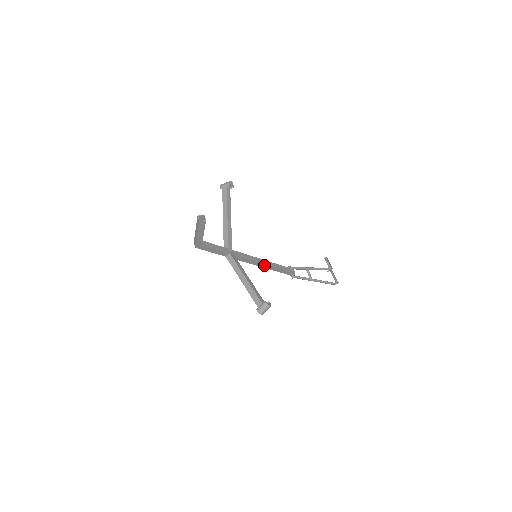
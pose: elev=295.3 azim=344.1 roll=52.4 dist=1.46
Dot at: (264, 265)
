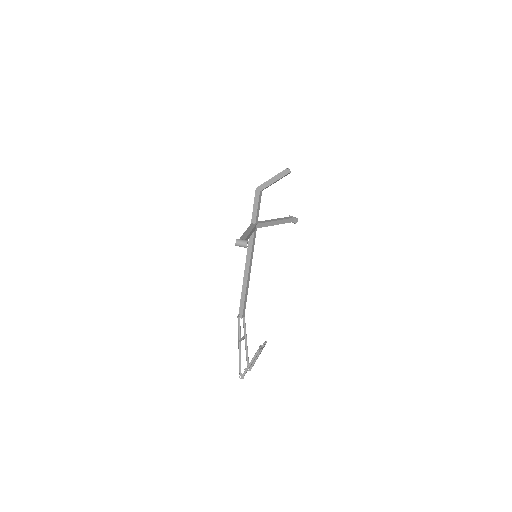
Dot at: (247, 273)
